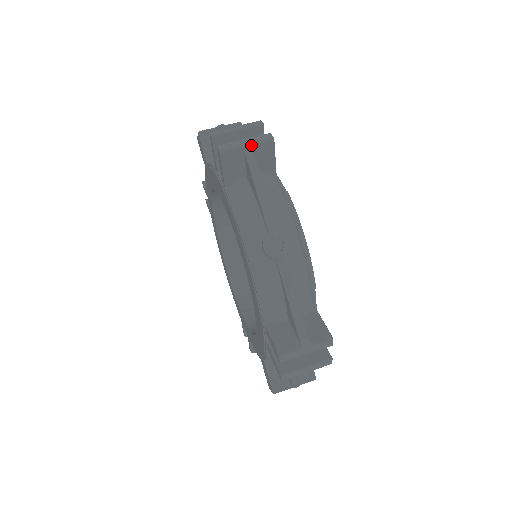
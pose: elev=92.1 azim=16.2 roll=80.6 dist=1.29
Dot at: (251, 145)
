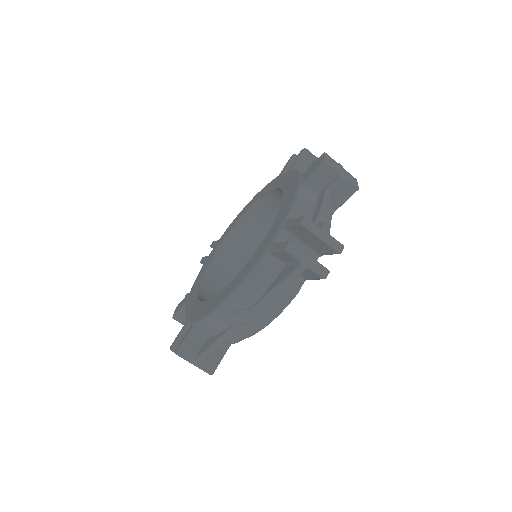
Dot at: (307, 268)
